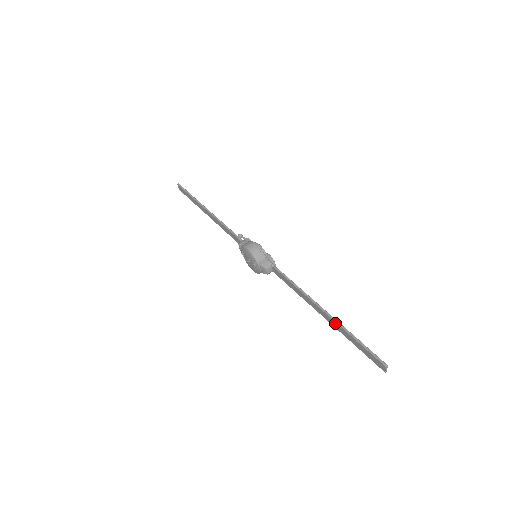
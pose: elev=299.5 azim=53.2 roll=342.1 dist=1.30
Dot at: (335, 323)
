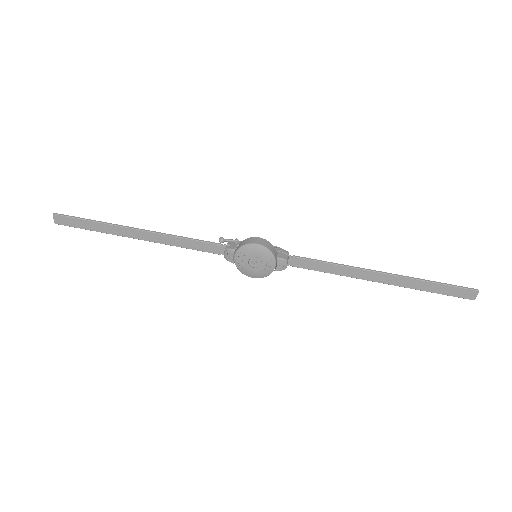
Dot at: (404, 279)
